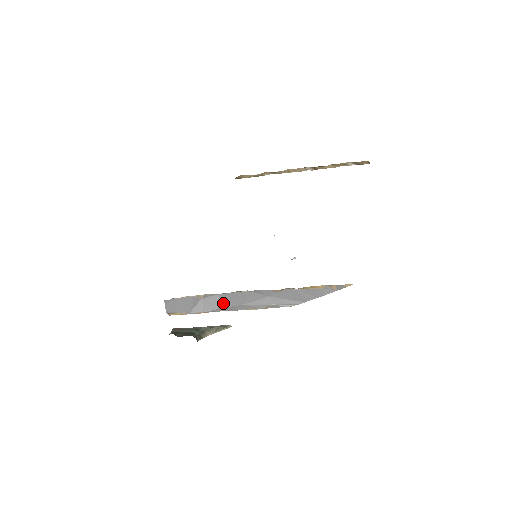
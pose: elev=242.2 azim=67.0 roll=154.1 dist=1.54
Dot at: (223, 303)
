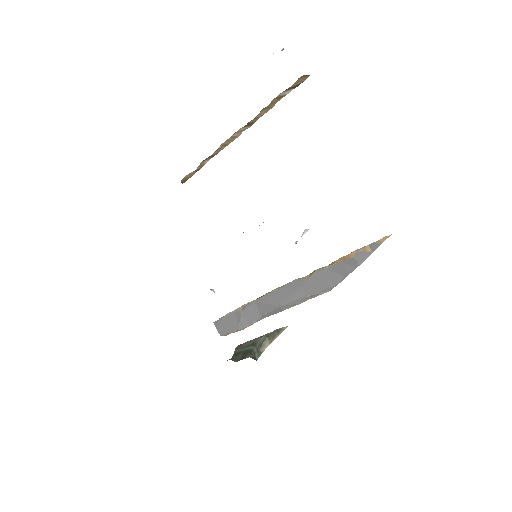
Dot at: (262, 310)
